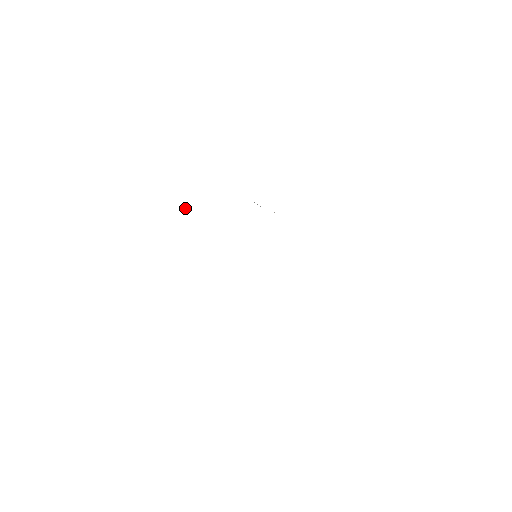
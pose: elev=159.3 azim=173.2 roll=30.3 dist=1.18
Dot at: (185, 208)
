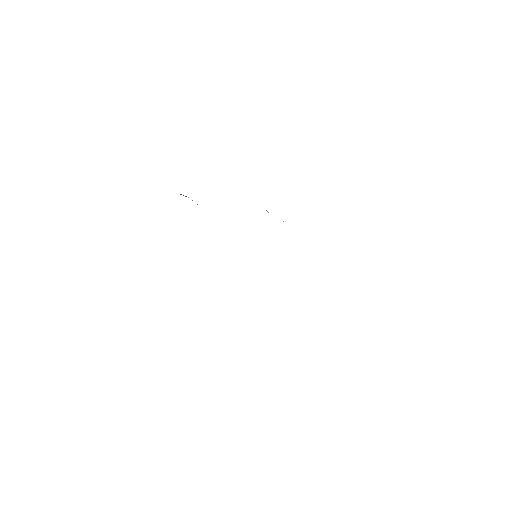
Dot at: (188, 197)
